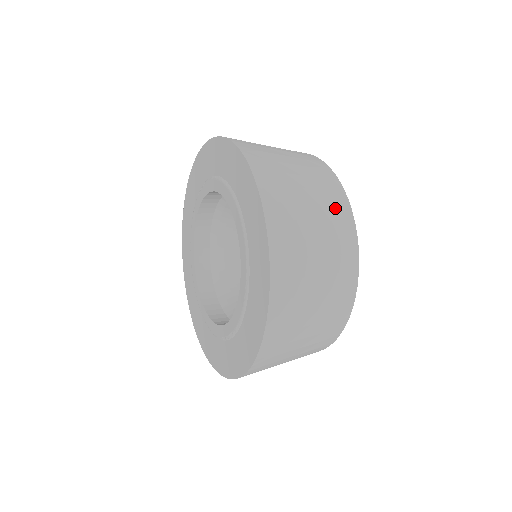
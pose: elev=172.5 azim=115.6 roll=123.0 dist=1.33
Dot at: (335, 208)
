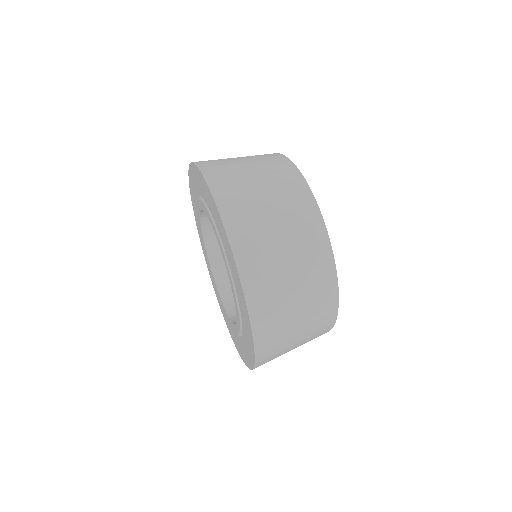
Dot at: (300, 209)
